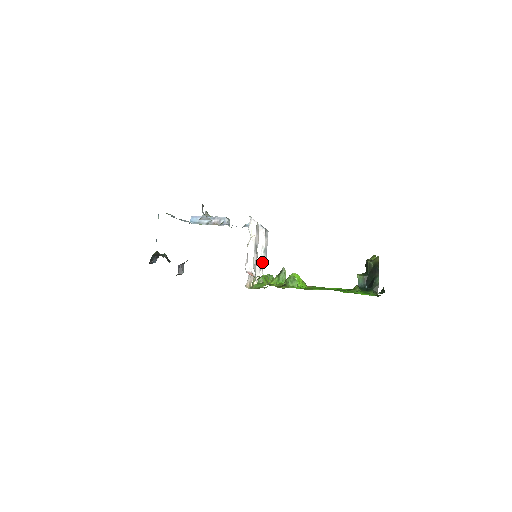
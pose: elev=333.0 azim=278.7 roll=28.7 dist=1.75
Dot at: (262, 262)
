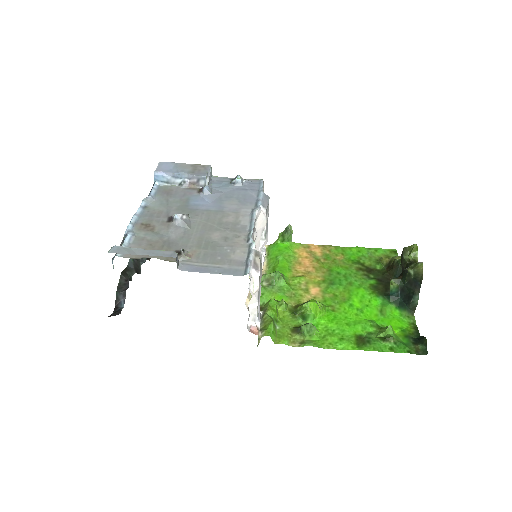
Dot at: (263, 245)
